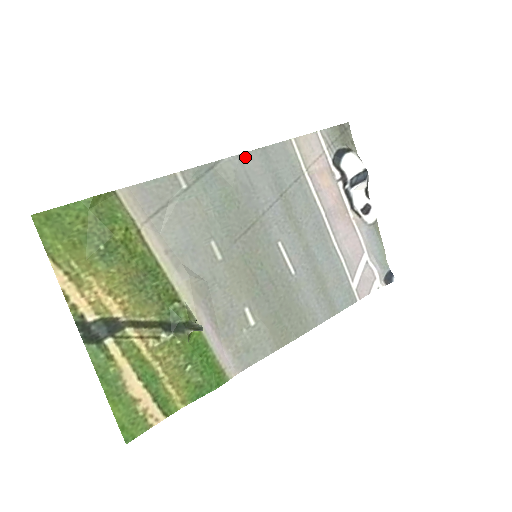
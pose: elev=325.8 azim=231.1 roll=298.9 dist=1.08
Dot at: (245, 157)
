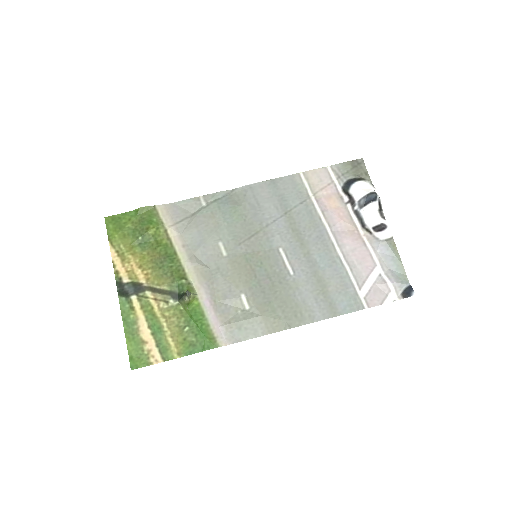
Dot at: (255, 186)
